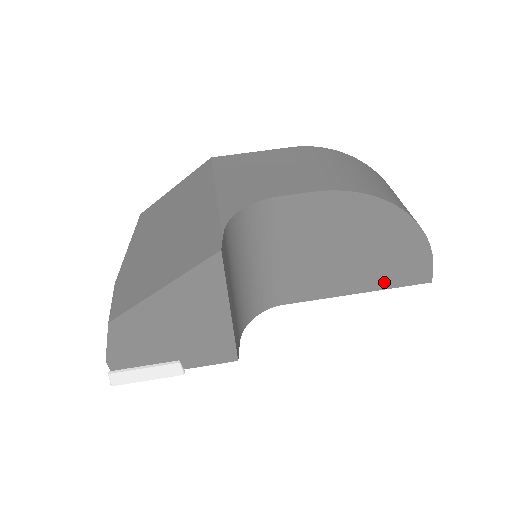
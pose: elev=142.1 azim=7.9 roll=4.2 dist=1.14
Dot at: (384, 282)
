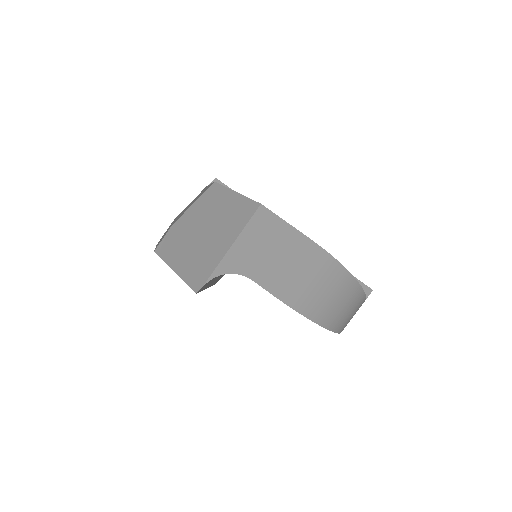
Dot at: occluded
